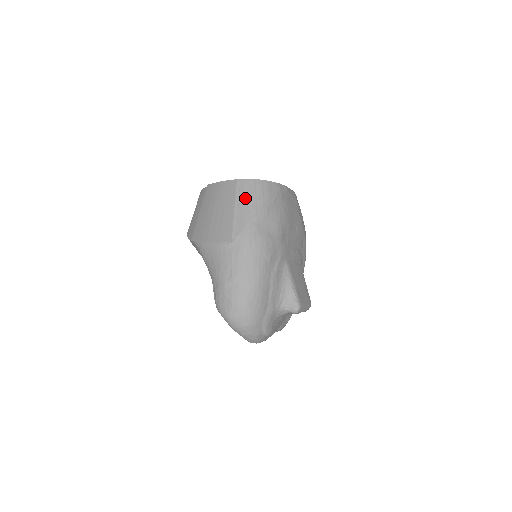
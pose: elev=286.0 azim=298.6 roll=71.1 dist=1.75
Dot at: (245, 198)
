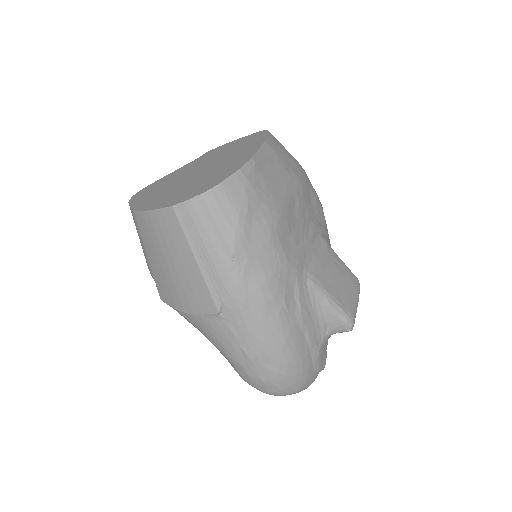
Dot at: (202, 236)
